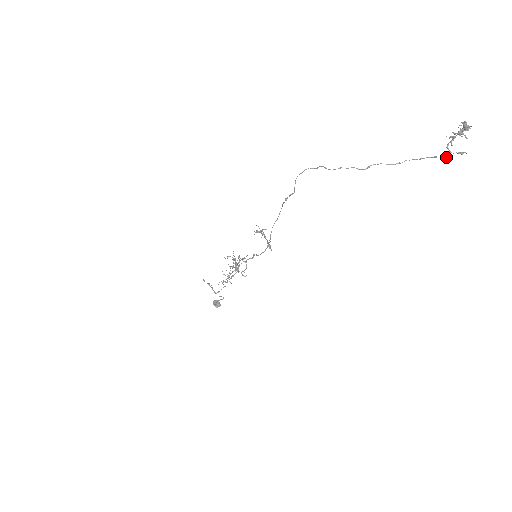
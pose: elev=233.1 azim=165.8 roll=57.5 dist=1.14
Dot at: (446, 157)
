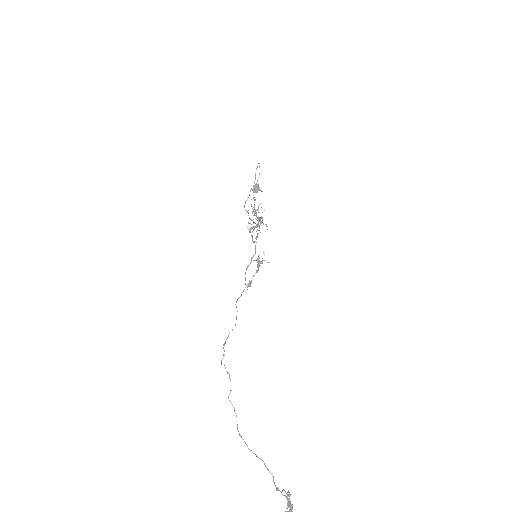
Dot at: (277, 489)
